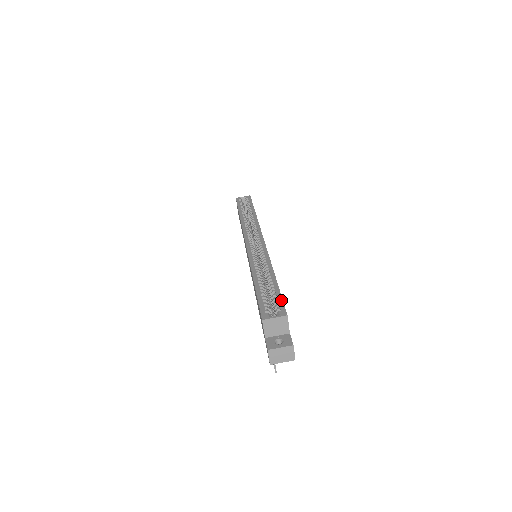
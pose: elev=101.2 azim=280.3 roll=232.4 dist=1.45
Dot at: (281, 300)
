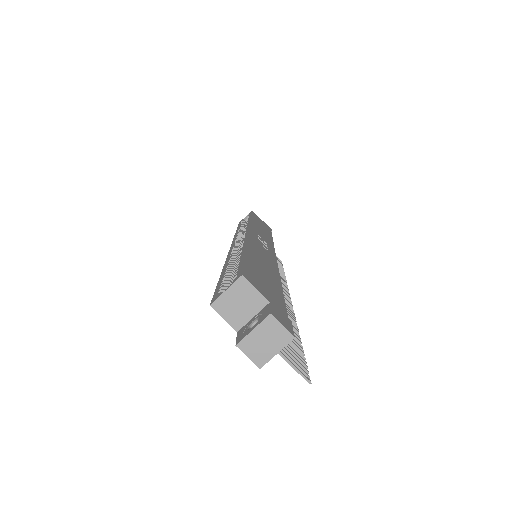
Dot at: (241, 265)
